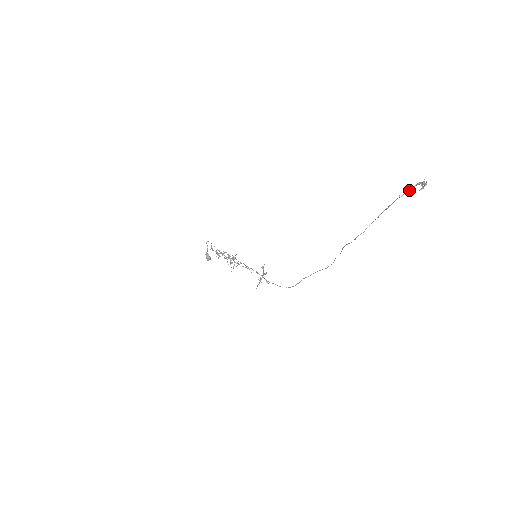
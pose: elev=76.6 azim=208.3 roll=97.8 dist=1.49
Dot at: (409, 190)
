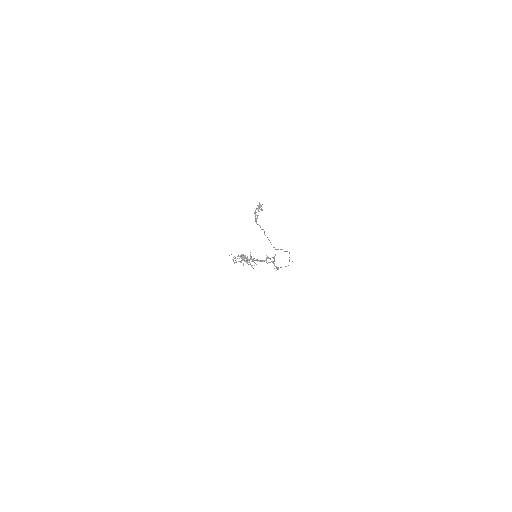
Dot at: (255, 220)
